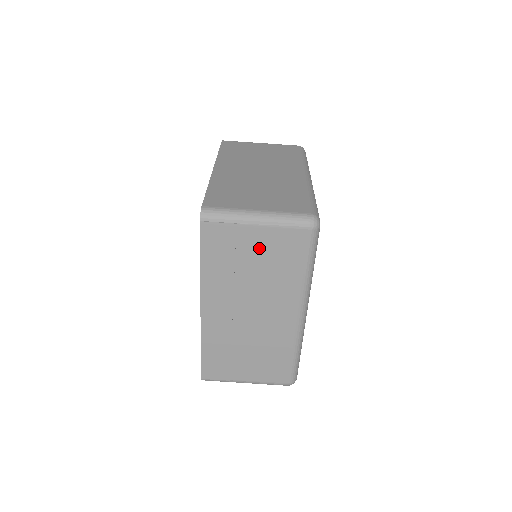
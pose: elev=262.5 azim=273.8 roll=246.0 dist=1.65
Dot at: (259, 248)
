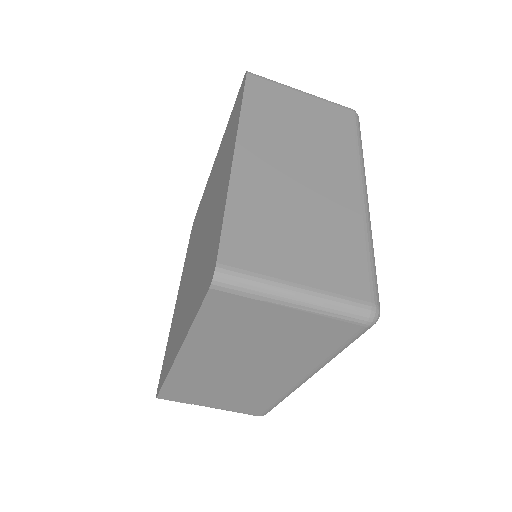
Dot at: (284, 327)
